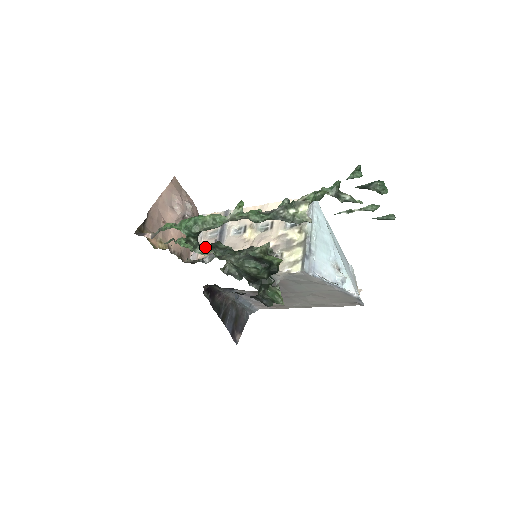
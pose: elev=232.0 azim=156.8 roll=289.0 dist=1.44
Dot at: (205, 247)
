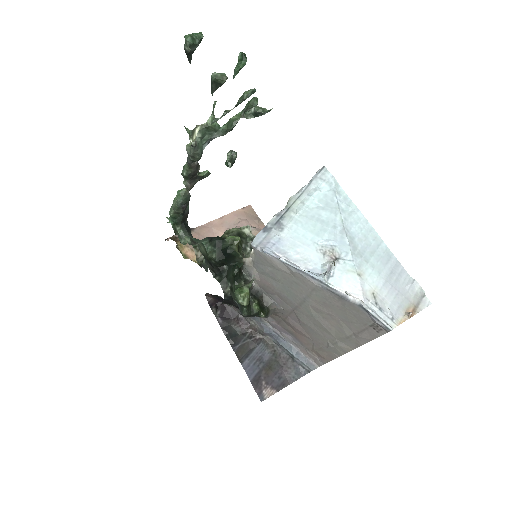
Dot at: (192, 238)
